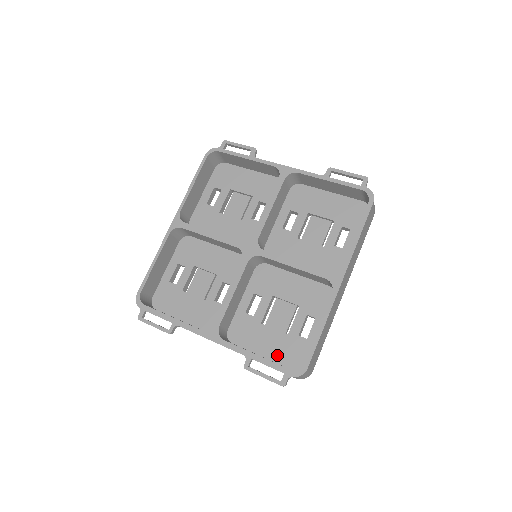
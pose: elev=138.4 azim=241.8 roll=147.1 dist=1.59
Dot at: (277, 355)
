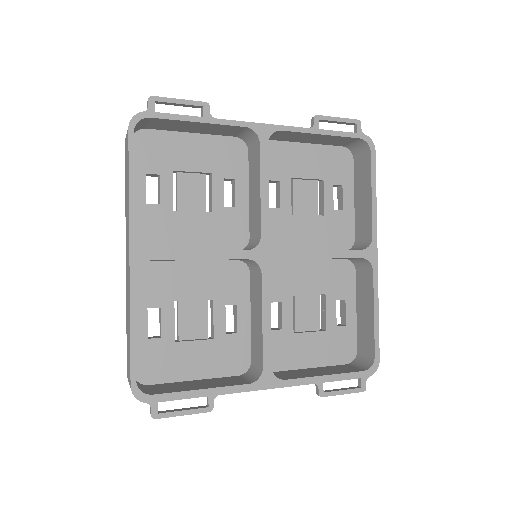
Dot at: (324, 358)
